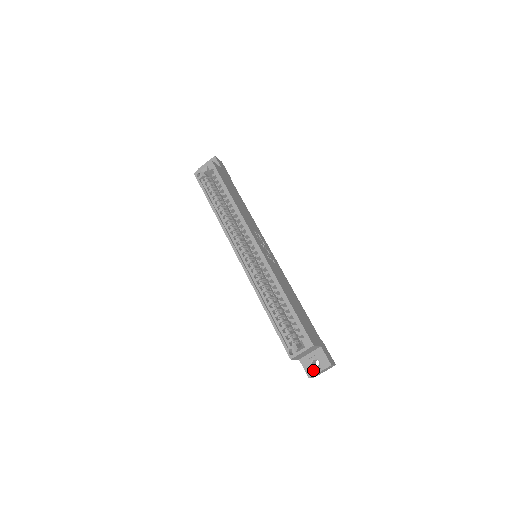
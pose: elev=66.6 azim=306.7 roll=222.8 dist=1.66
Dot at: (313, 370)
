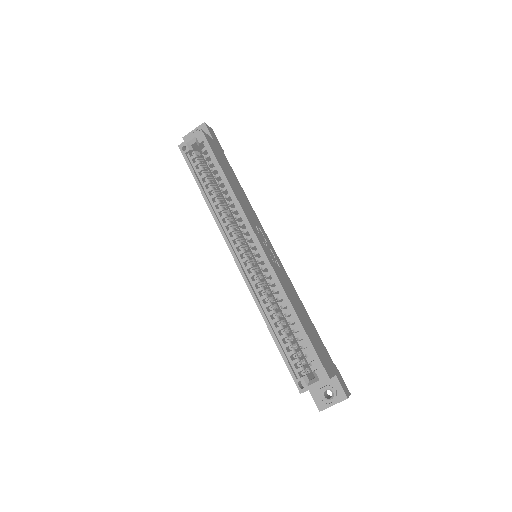
Dot at: (325, 402)
